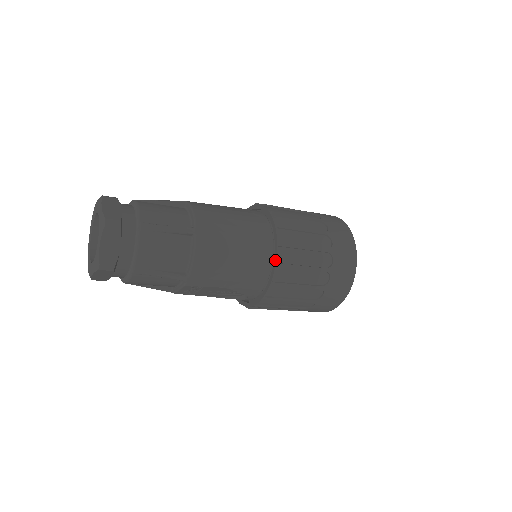
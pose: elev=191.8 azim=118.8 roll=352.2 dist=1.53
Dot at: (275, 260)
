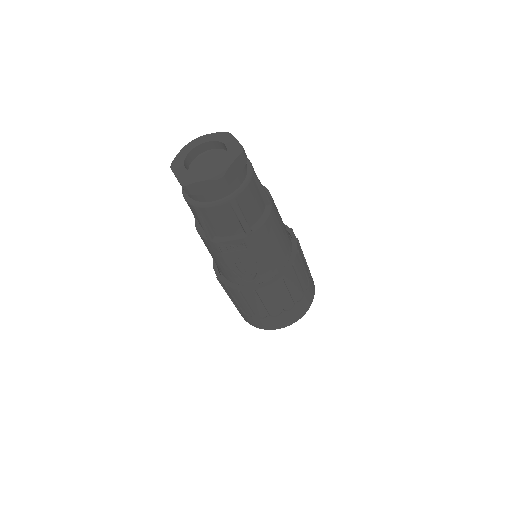
Dot at: (292, 261)
